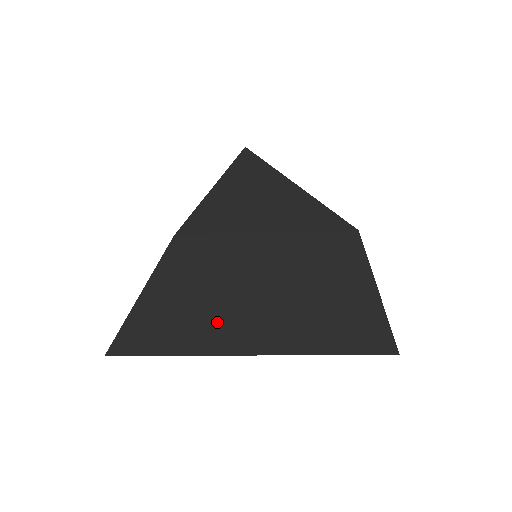
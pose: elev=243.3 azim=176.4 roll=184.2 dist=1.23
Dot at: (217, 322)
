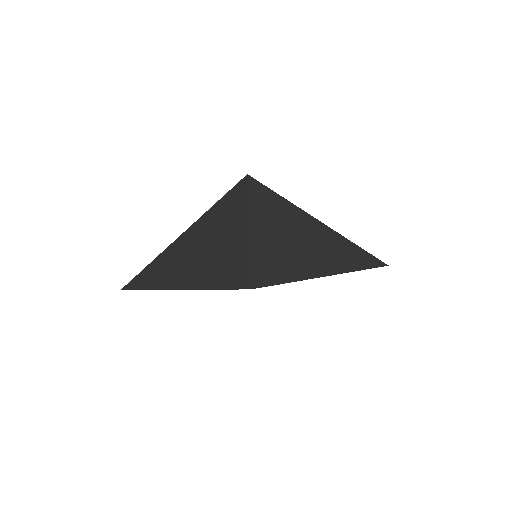
Dot at: occluded
